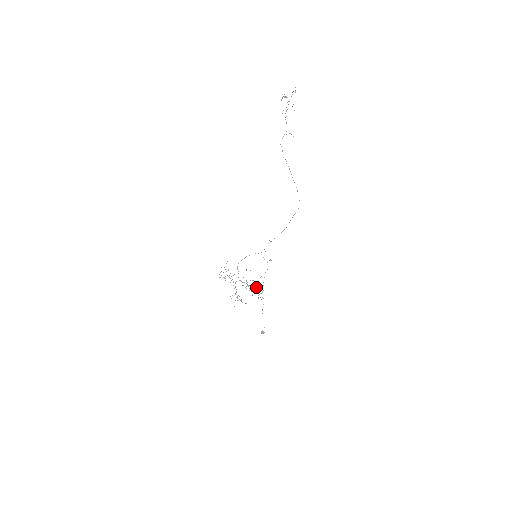
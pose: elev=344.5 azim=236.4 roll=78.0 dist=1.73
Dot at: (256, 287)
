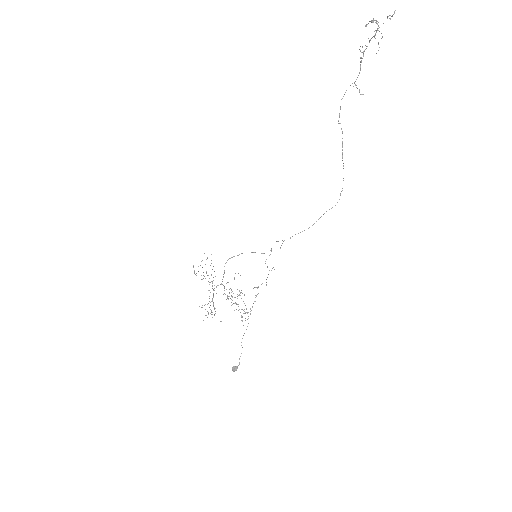
Dot at: (243, 301)
